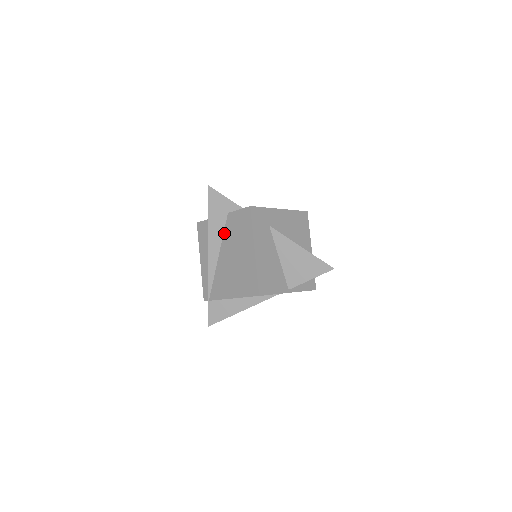
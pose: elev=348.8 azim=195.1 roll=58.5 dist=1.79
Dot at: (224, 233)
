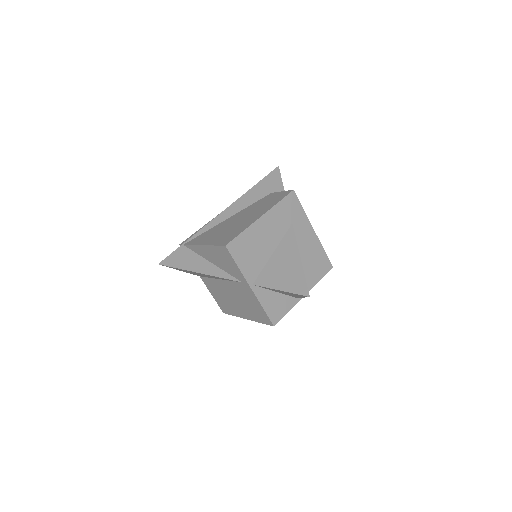
Dot at: (252, 204)
